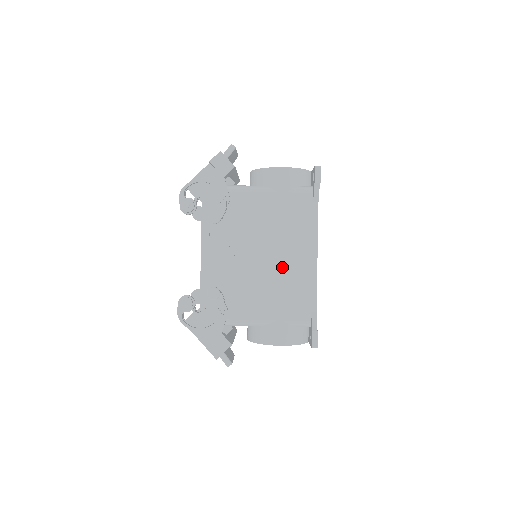
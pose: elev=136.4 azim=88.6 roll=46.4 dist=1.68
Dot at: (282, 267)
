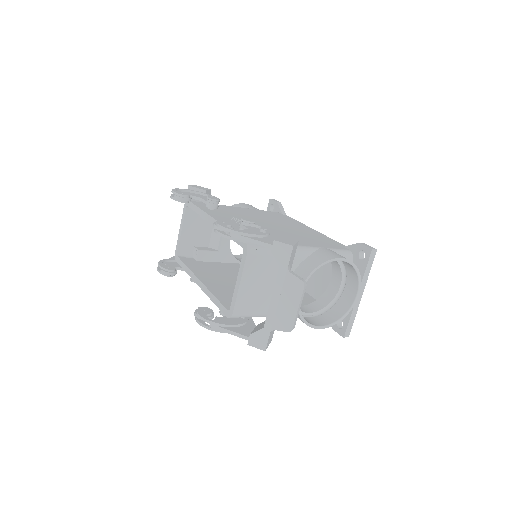
Dot at: (292, 230)
